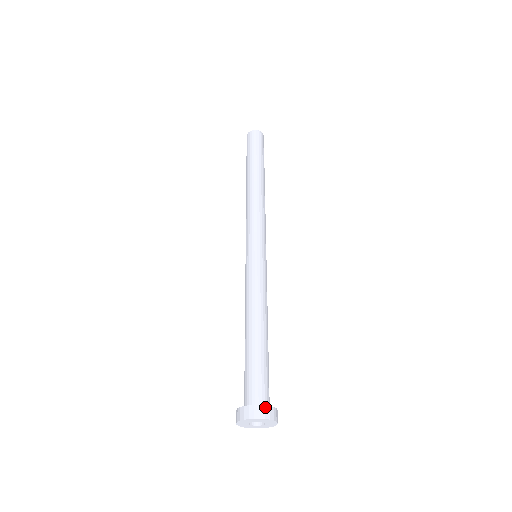
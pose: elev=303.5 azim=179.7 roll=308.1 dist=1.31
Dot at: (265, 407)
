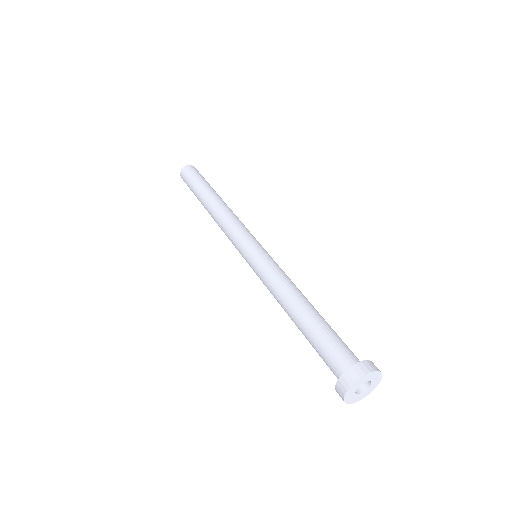
Dot at: (370, 362)
